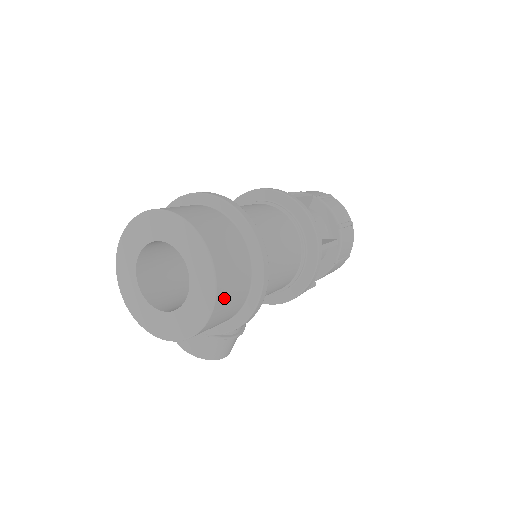
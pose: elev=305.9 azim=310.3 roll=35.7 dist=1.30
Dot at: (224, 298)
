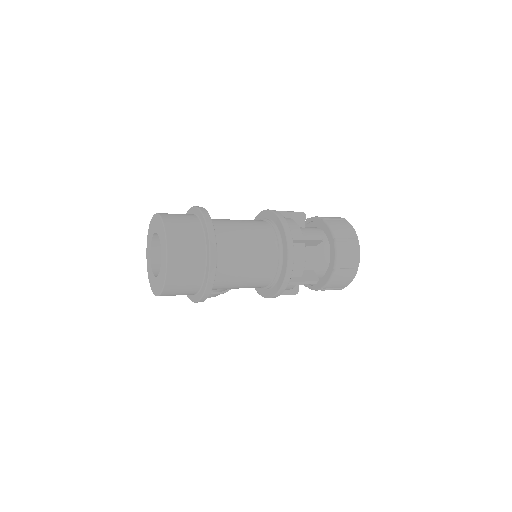
Dot at: (171, 291)
